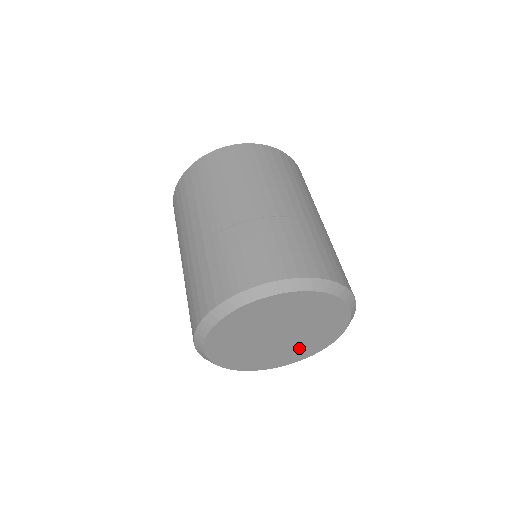
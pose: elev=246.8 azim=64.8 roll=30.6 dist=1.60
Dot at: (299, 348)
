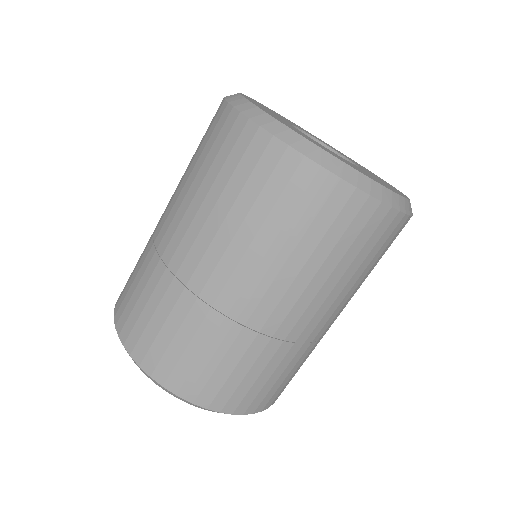
Dot at: occluded
